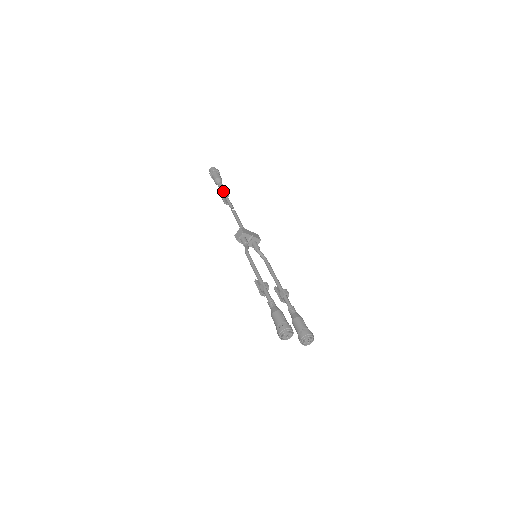
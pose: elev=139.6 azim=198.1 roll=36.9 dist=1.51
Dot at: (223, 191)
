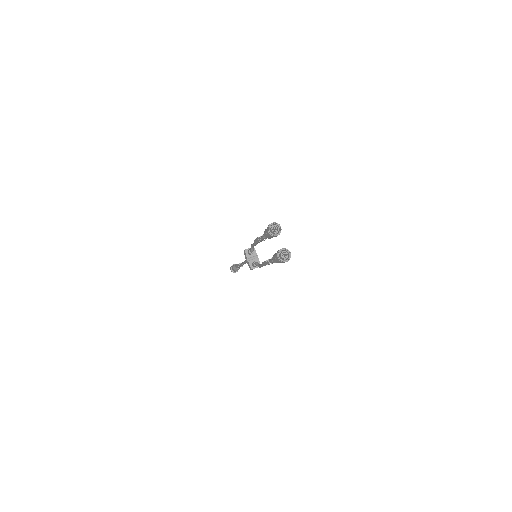
Dot at: occluded
